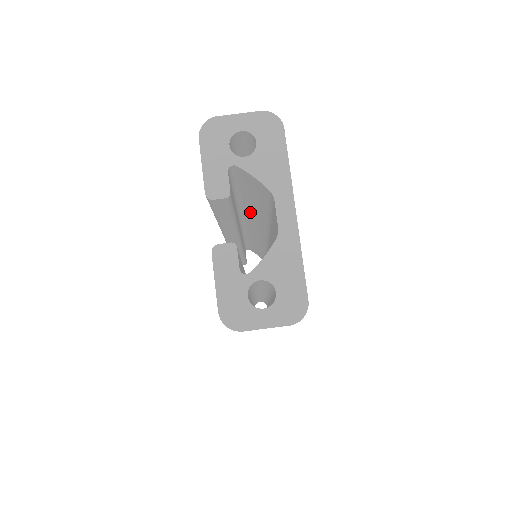
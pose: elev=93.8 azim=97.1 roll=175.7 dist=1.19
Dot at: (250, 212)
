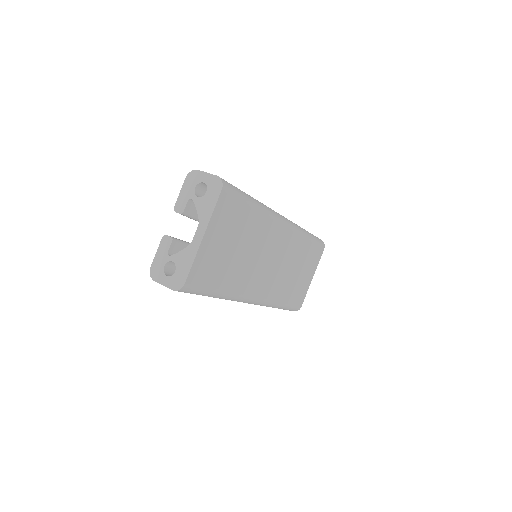
Dot at: occluded
